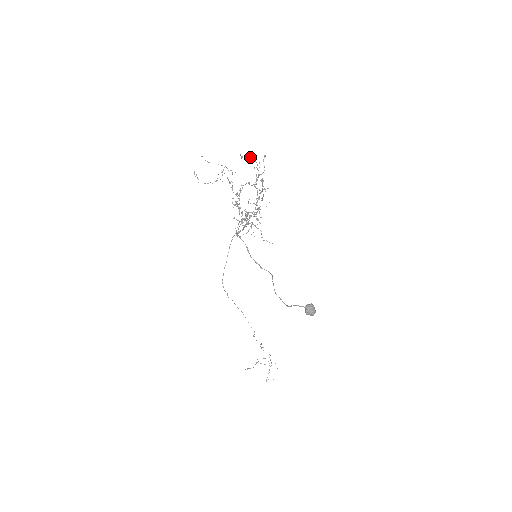
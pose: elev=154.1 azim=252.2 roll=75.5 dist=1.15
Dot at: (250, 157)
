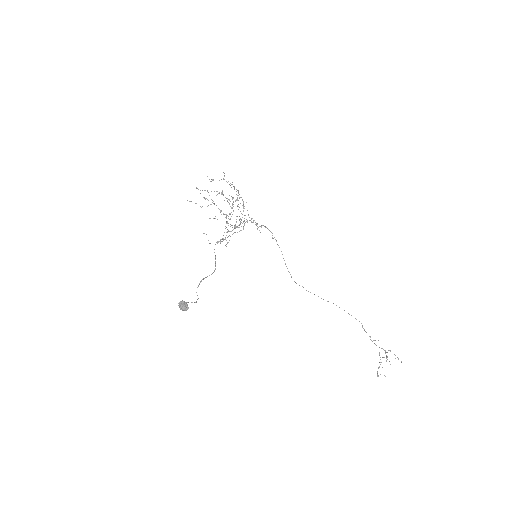
Dot at: (209, 179)
